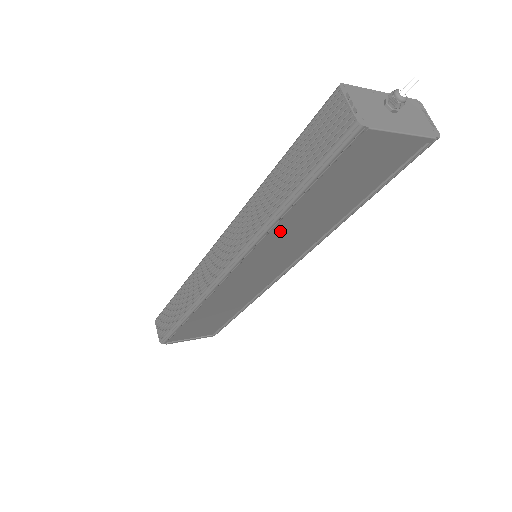
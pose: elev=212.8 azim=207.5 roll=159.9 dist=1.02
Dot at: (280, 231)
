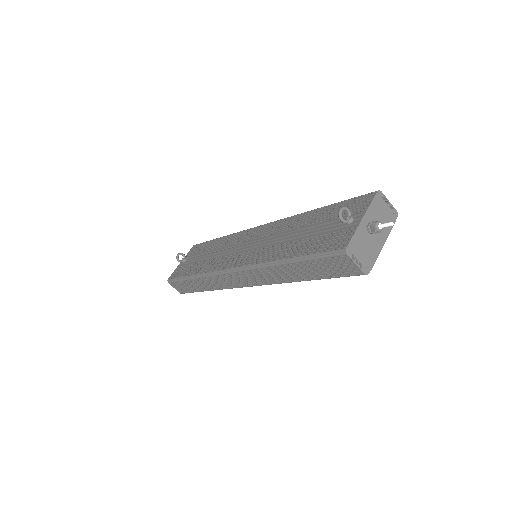
Dot at: occluded
